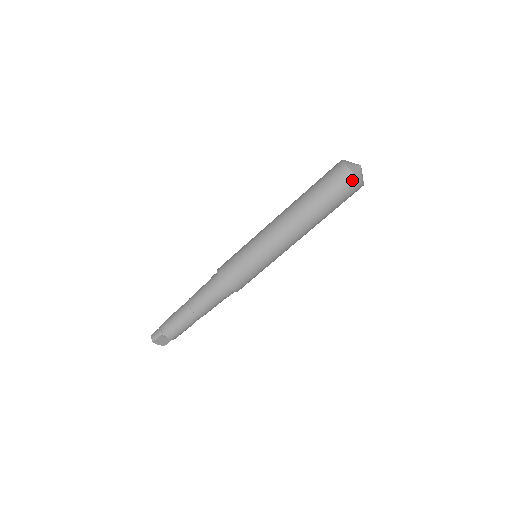
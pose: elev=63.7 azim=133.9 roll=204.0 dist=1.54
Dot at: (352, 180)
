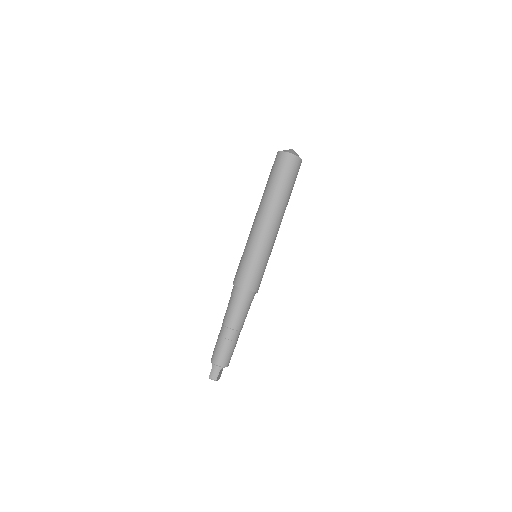
Dot at: (299, 162)
